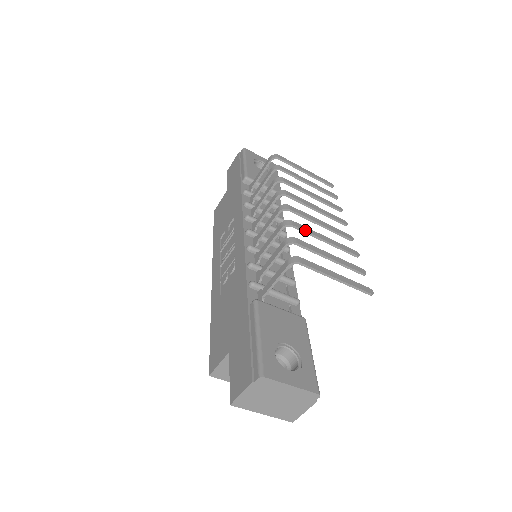
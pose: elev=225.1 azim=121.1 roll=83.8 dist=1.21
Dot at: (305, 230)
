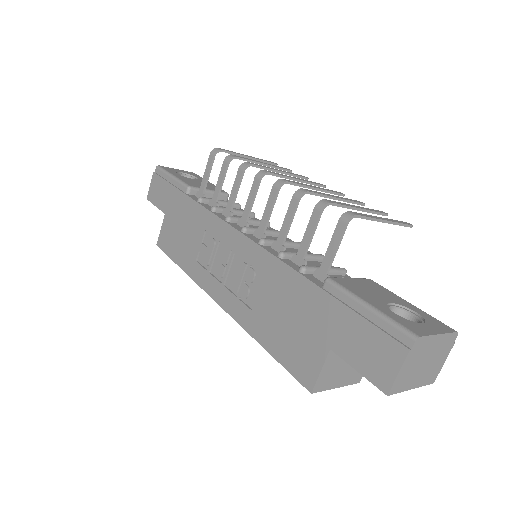
Dot at: (319, 193)
